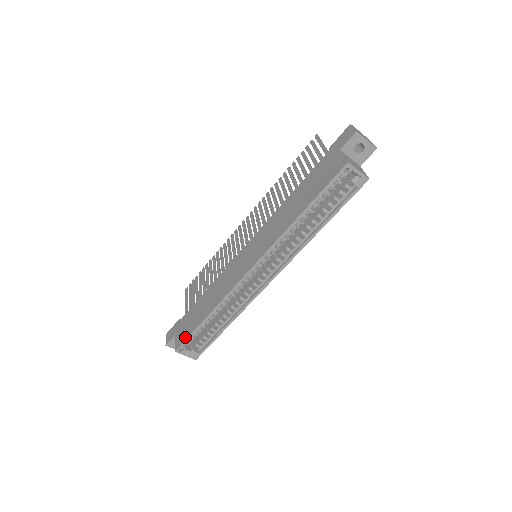
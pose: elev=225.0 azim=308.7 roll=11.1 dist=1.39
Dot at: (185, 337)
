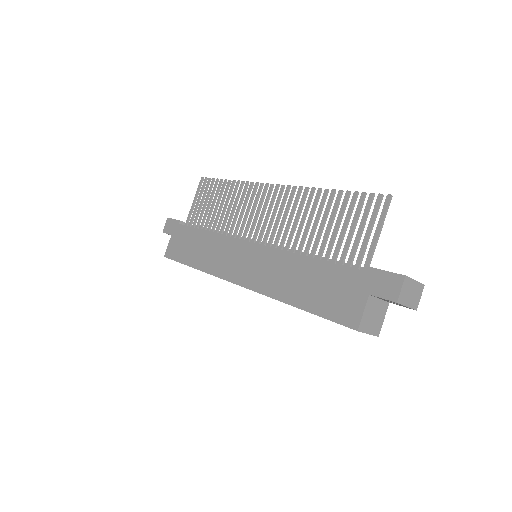
Dot at: (174, 257)
